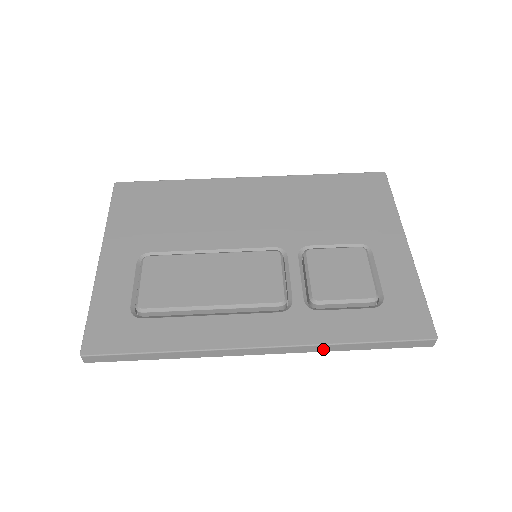
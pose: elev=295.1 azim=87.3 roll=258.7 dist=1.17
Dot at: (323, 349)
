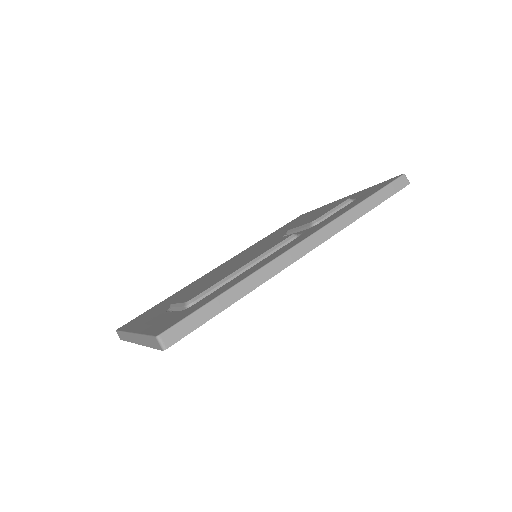
Dot at: (346, 222)
